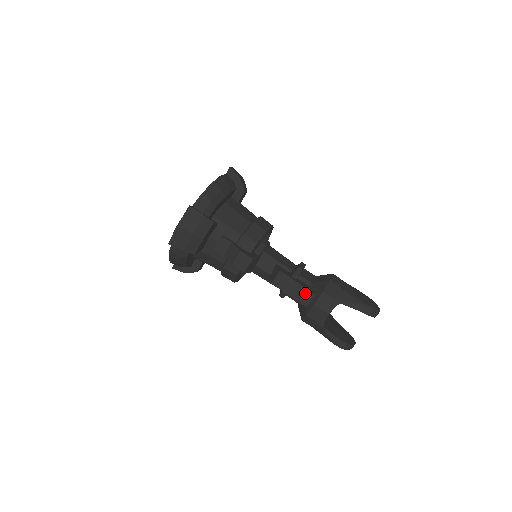
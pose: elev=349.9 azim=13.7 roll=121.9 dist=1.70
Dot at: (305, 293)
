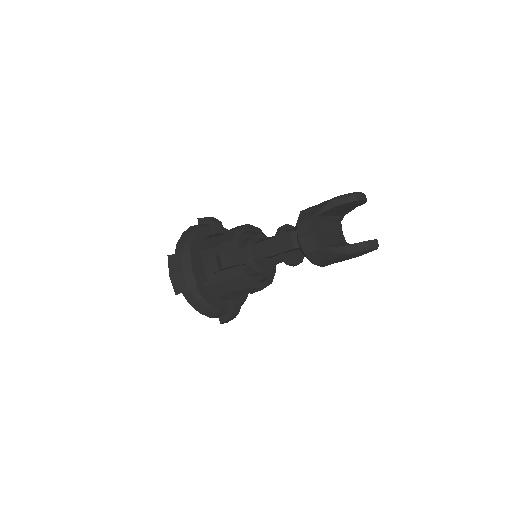
Dot at: (288, 238)
